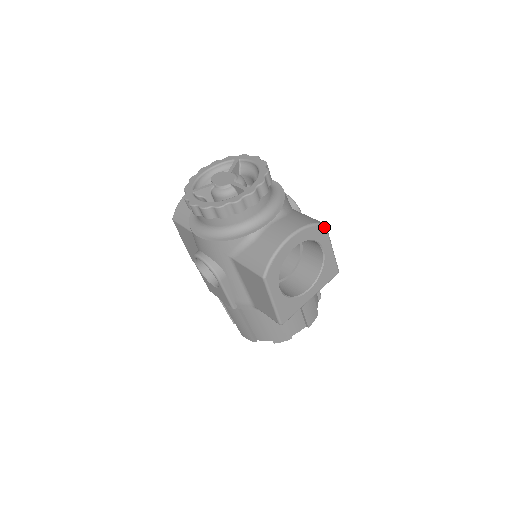
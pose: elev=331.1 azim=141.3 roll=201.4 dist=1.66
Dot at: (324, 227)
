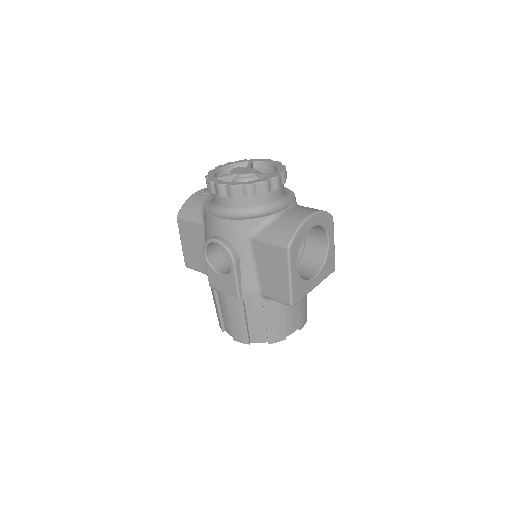
Dot at: (332, 218)
